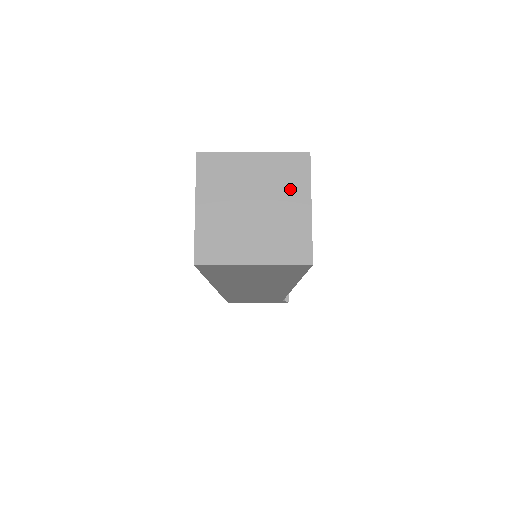
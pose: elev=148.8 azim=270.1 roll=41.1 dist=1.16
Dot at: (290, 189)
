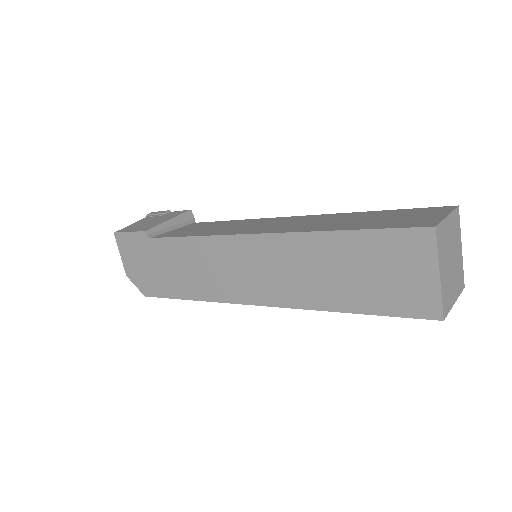
Dot at: (457, 238)
